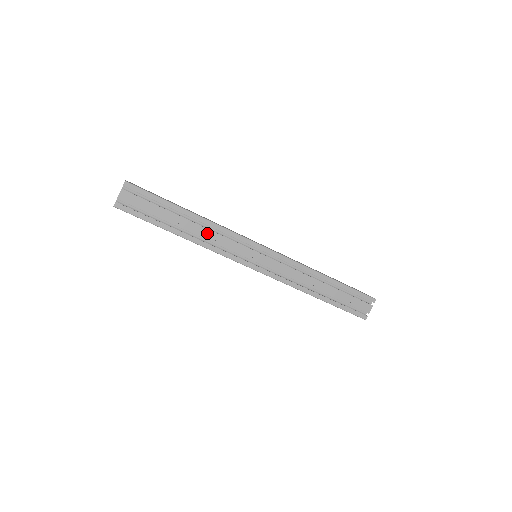
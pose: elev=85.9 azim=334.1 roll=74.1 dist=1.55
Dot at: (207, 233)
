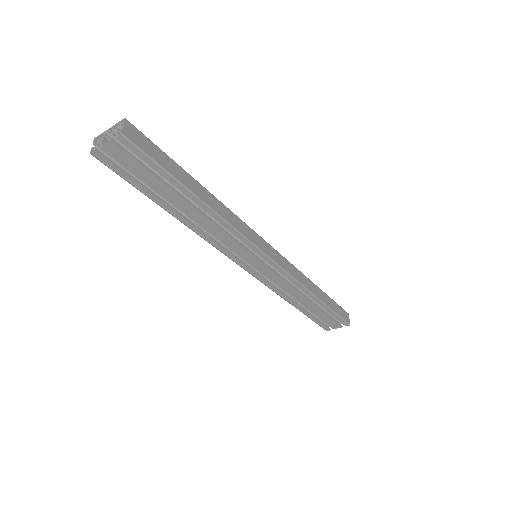
Dot at: (210, 225)
